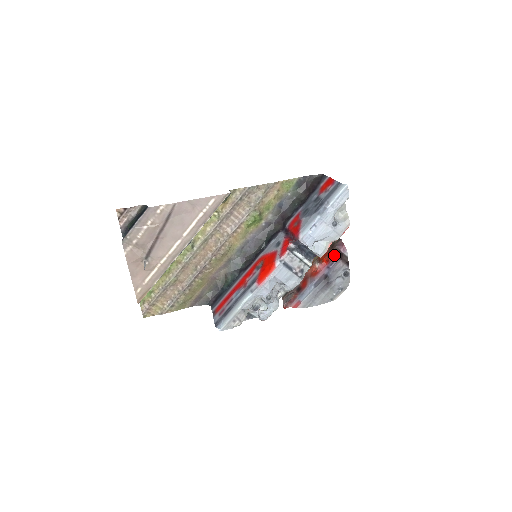
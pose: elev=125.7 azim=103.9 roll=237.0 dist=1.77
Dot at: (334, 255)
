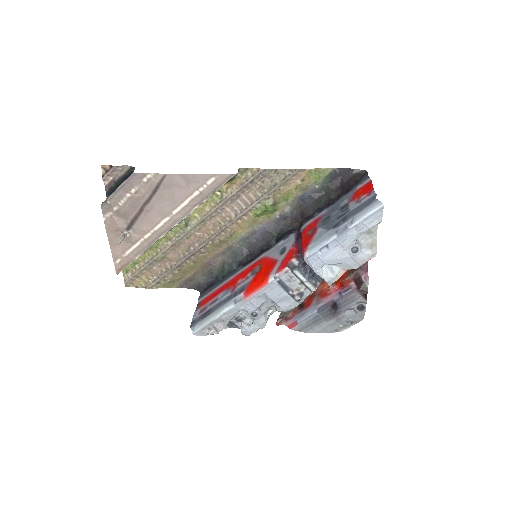
Dot at: (351, 281)
